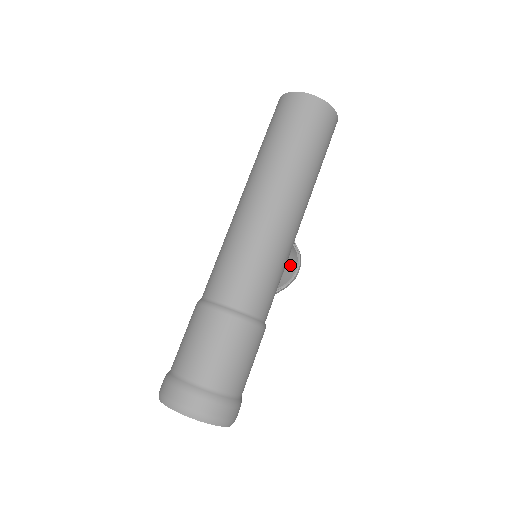
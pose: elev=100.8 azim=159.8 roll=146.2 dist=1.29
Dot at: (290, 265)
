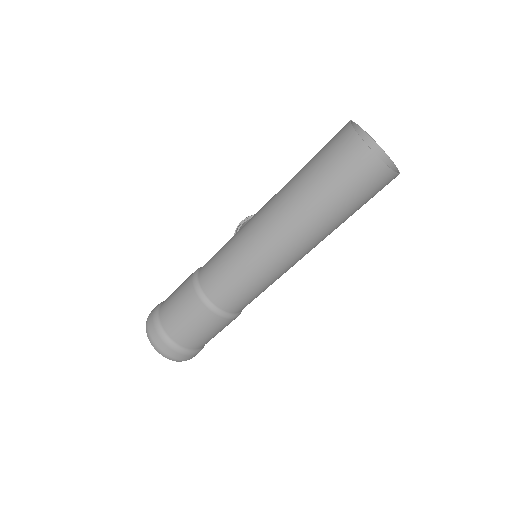
Dot at: occluded
